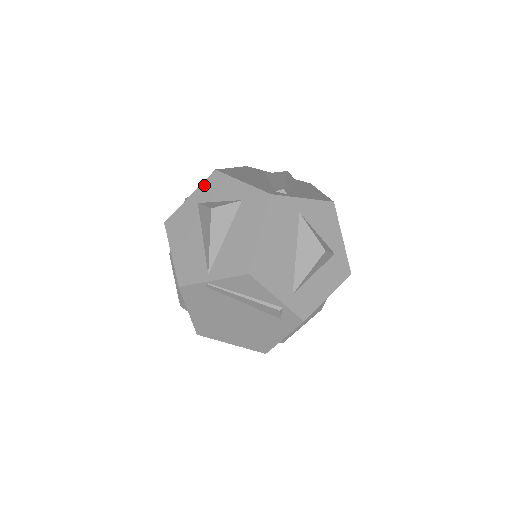
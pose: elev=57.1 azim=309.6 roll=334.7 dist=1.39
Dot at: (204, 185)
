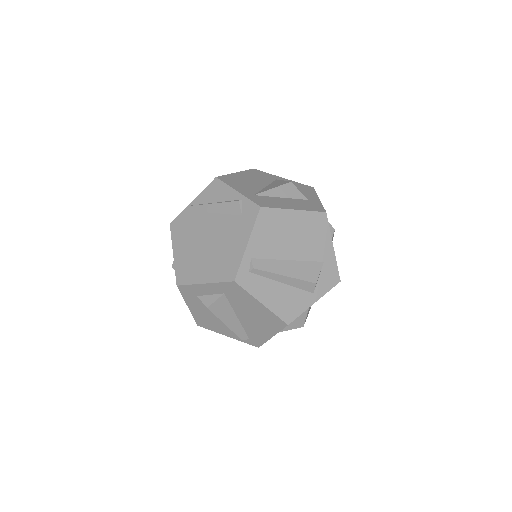
Dot at: occluded
